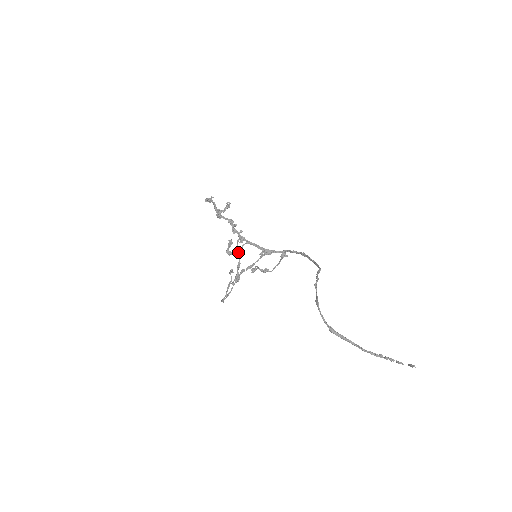
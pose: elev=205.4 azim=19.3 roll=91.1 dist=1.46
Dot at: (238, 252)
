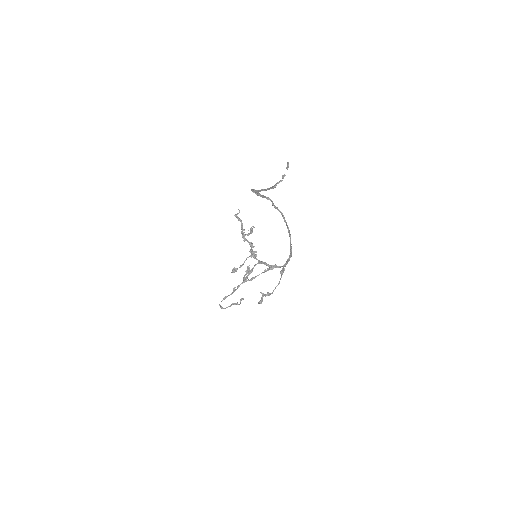
Dot at: (246, 259)
